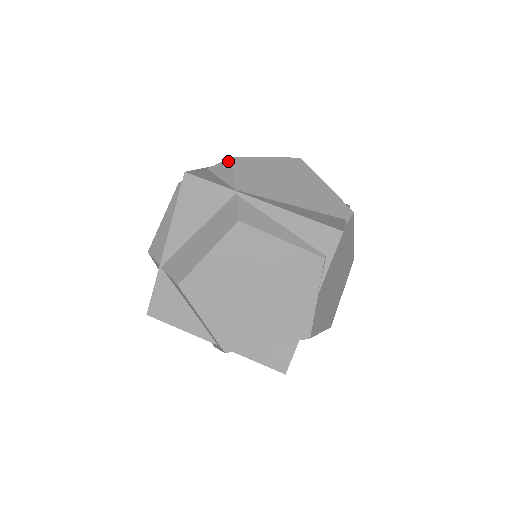
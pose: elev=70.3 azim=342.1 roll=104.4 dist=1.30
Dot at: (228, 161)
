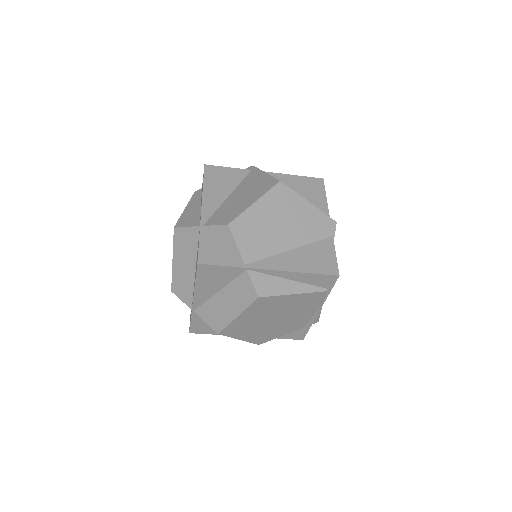
Dot at: (225, 228)
